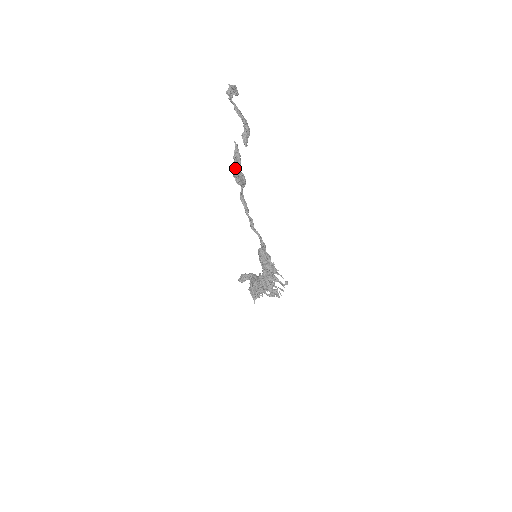
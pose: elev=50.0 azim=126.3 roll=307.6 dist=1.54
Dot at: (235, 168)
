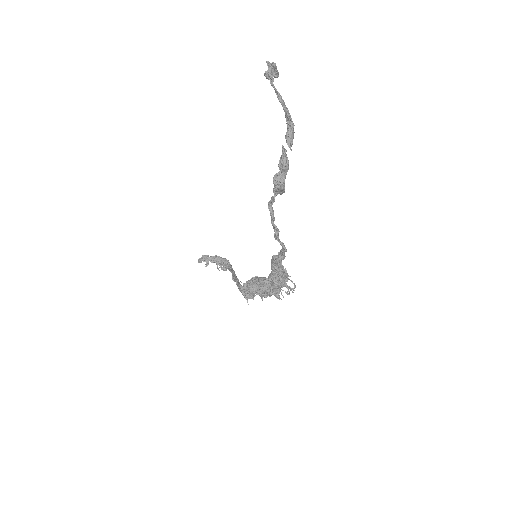
Dot at: (280, 179)
